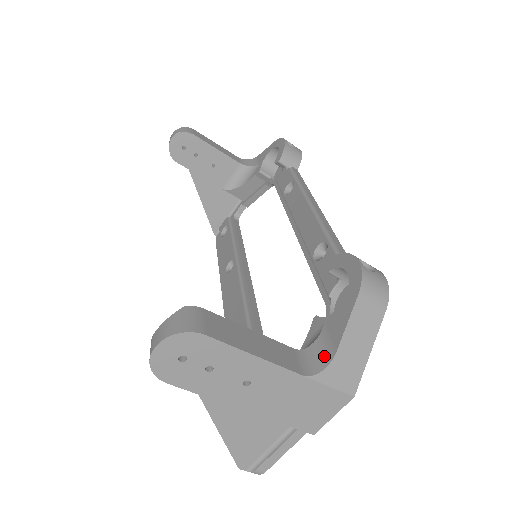
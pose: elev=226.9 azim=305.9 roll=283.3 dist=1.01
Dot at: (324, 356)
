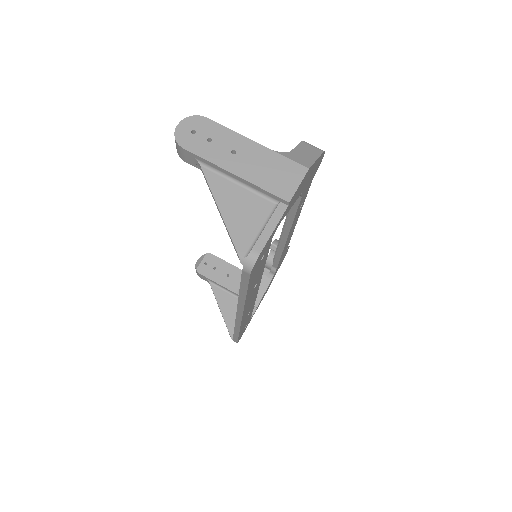
Dot at: occluded
